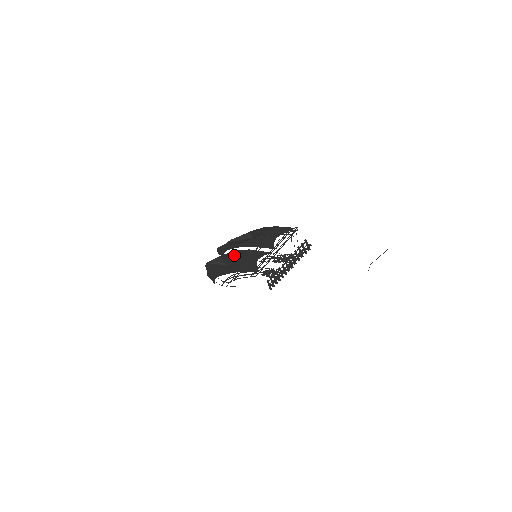
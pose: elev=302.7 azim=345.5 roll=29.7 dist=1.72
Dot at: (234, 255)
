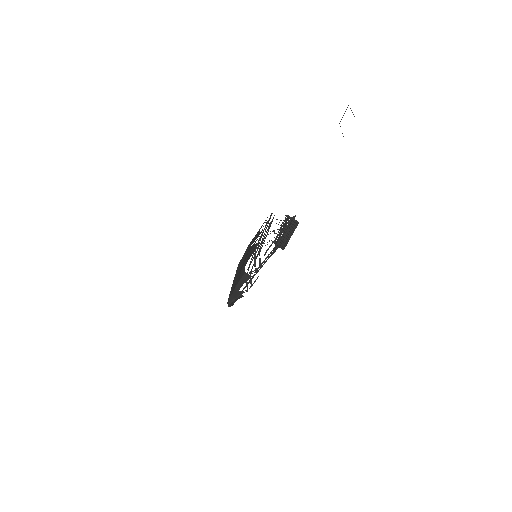
Dot at: occluded
